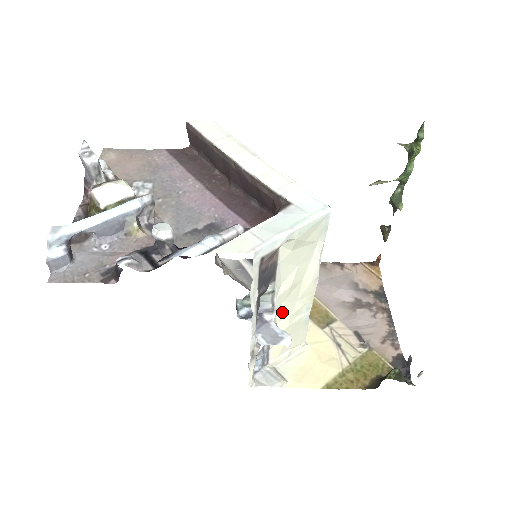
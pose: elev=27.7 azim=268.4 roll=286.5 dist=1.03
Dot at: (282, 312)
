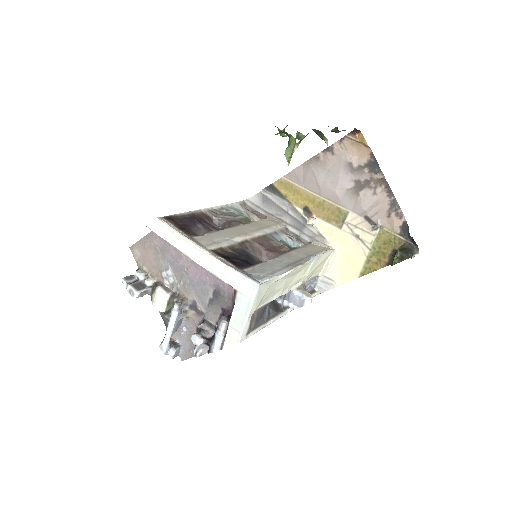
Dot at: (294, 283)
